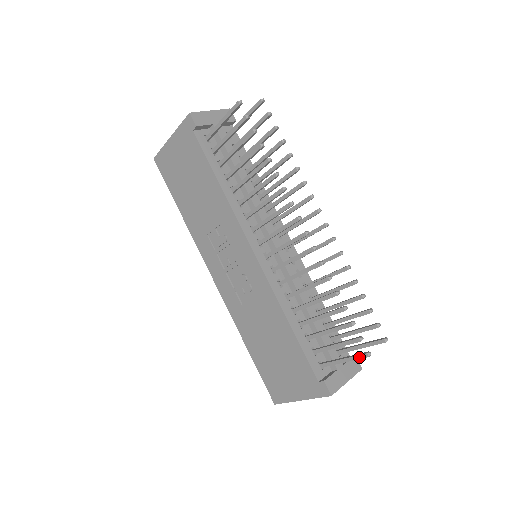
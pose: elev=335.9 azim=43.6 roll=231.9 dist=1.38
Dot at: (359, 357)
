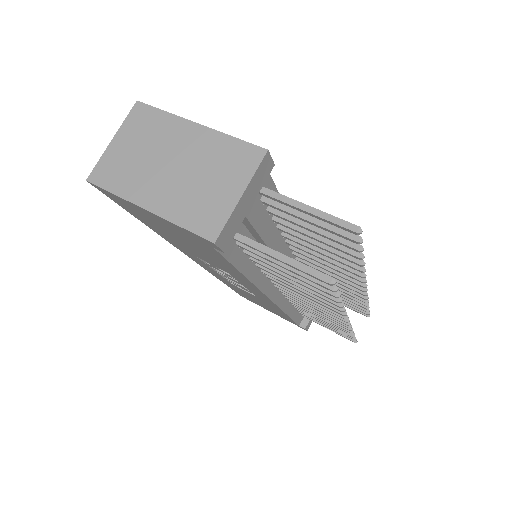
Dot at: (346, 338)
